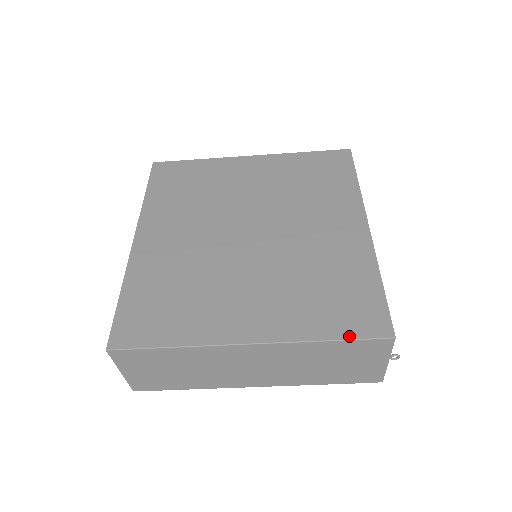
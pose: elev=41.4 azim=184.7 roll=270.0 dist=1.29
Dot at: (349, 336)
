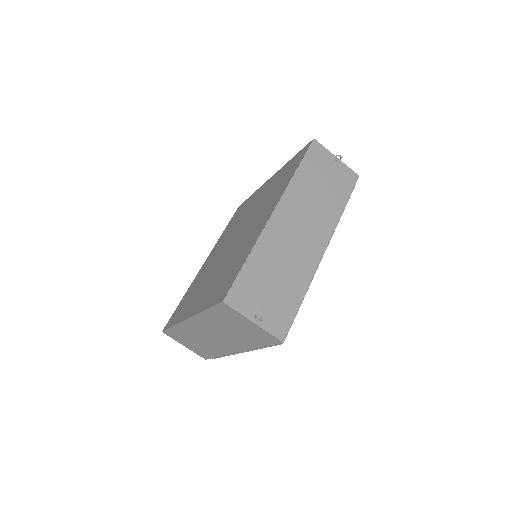
Dot at: (211, 305)
